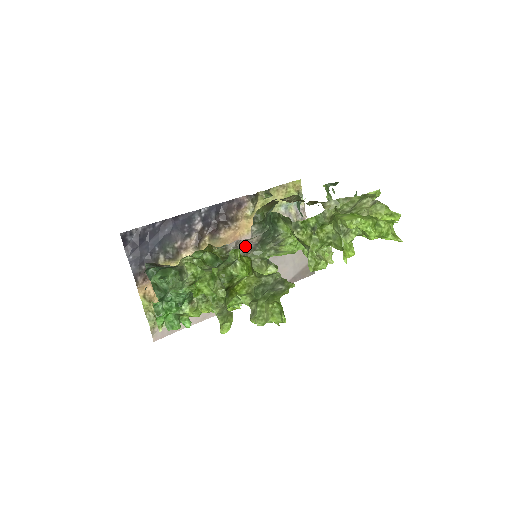
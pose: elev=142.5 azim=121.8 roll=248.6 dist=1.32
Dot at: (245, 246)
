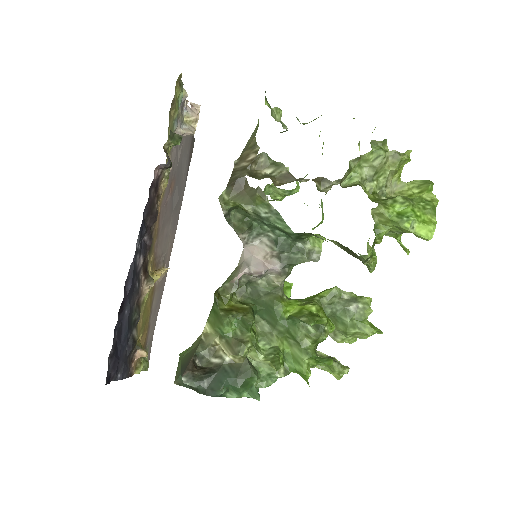
Dot at: (265, 272)
